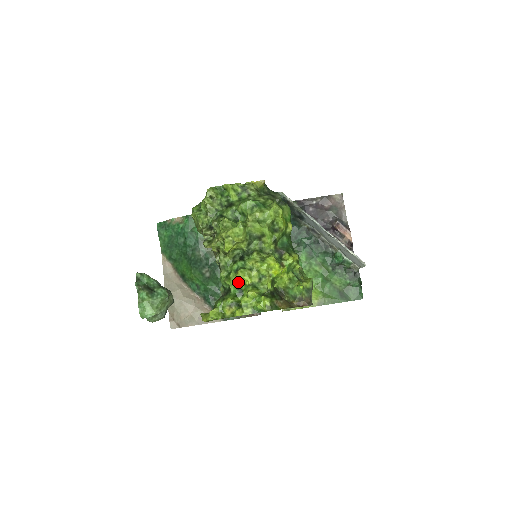
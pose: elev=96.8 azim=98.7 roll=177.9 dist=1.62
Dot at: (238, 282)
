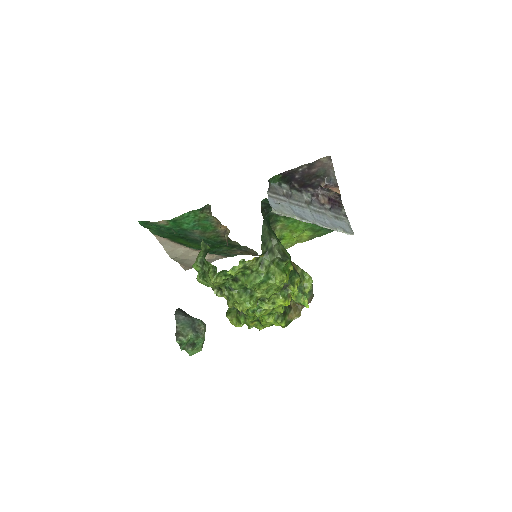
Dot at: occluded
